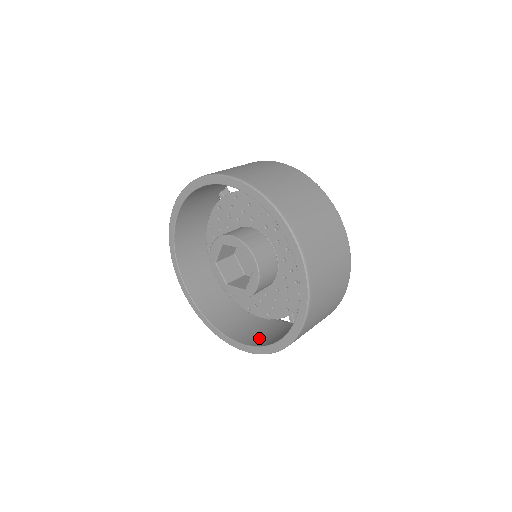
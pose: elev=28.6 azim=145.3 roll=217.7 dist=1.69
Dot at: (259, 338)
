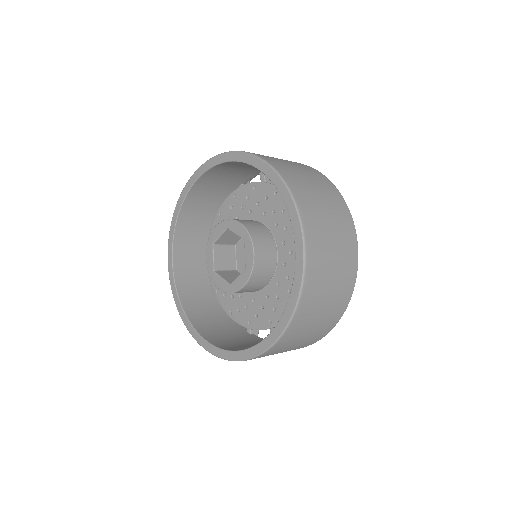
Dot at: occluded
